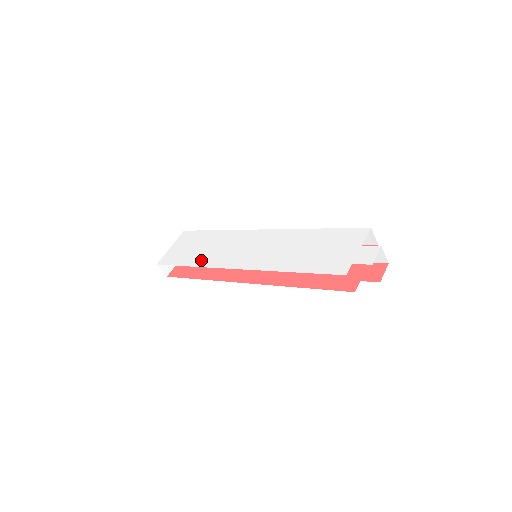
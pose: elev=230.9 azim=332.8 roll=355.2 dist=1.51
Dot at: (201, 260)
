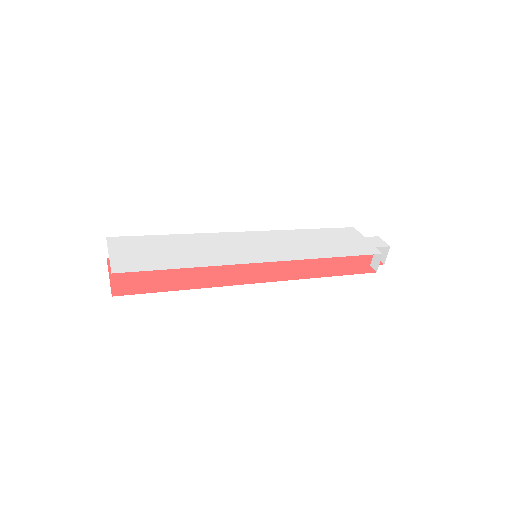
Dot at: (198, 260)
